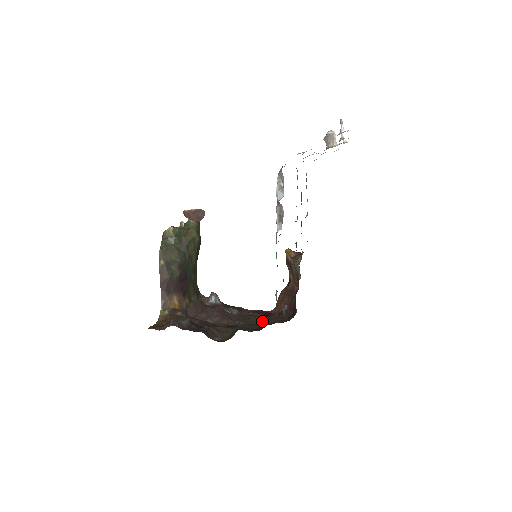
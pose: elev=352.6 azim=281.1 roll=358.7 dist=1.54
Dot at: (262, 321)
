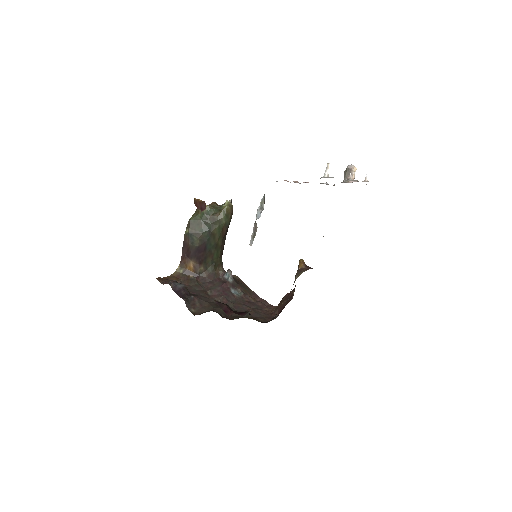
Dot at: (250, 312)
